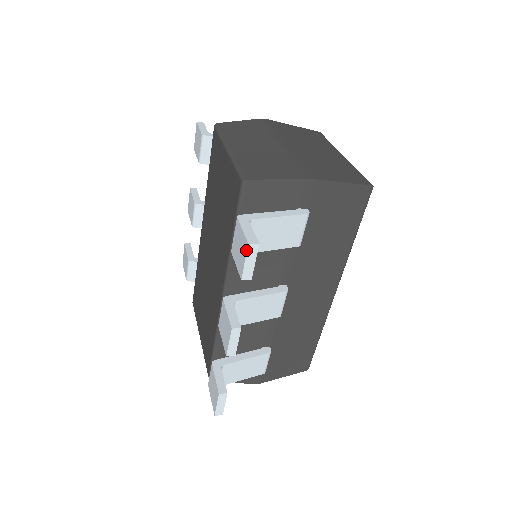
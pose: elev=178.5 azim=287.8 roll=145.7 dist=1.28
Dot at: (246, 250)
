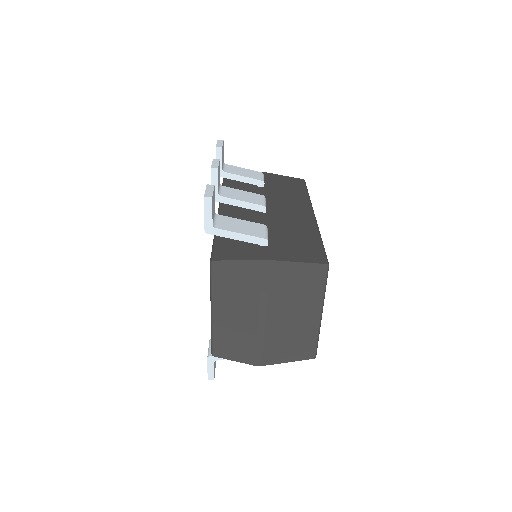
Dot at: (217, 142)
